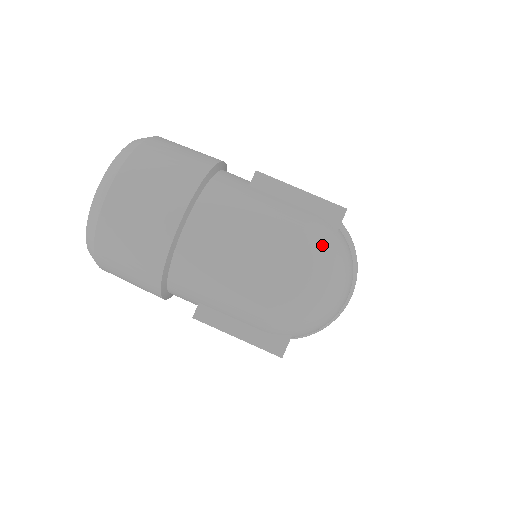
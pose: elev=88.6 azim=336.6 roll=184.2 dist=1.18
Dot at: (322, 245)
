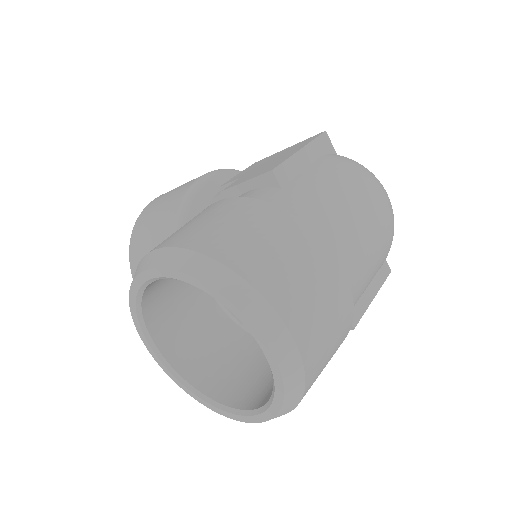
Dot at: (363, 168)
